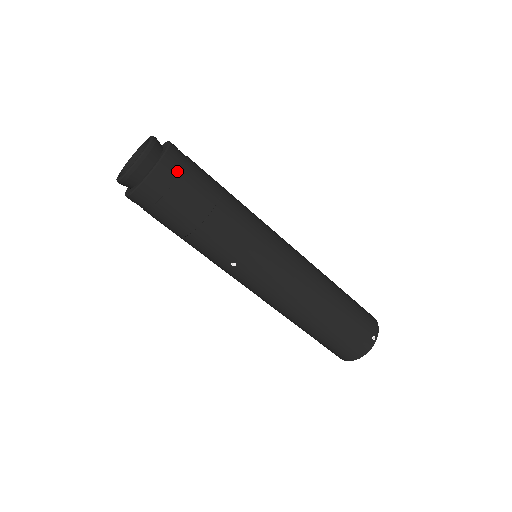
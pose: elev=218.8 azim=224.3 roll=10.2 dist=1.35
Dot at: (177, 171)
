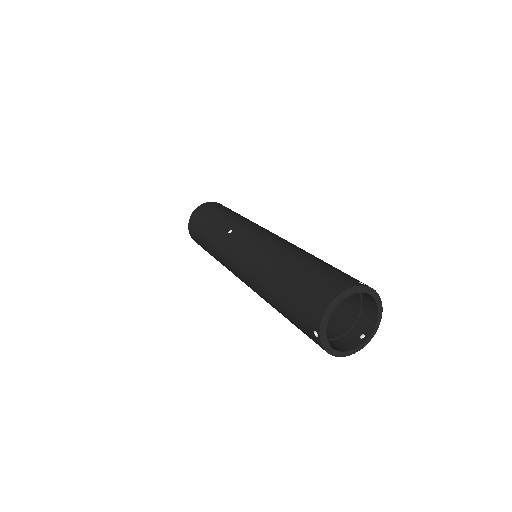
Dot at: occluded
